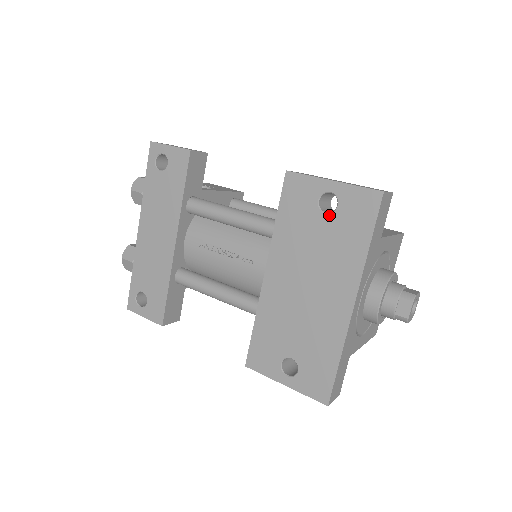
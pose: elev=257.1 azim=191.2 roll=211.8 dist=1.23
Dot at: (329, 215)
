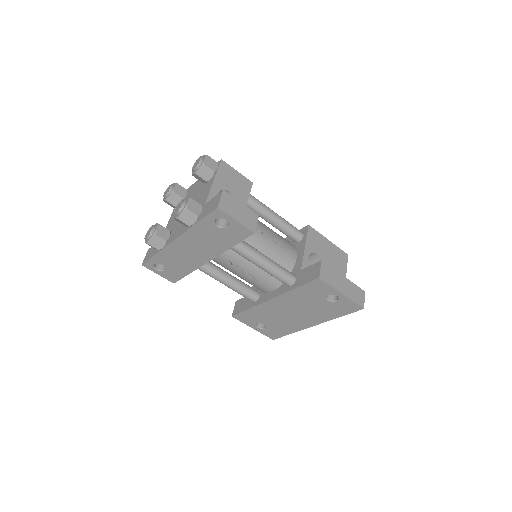
Dot at: (329, 302)
